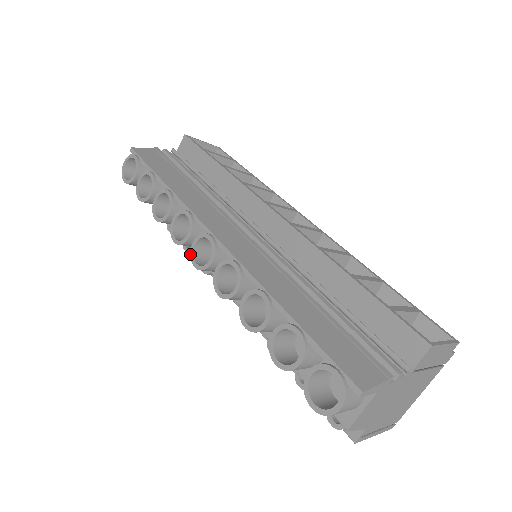
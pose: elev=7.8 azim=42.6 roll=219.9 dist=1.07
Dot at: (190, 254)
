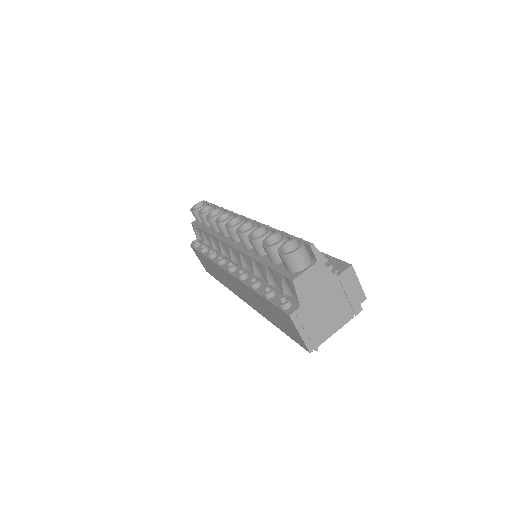
Dot at: (225, 224)
